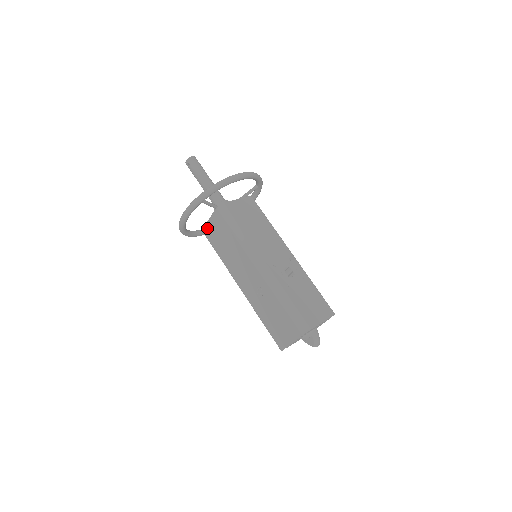
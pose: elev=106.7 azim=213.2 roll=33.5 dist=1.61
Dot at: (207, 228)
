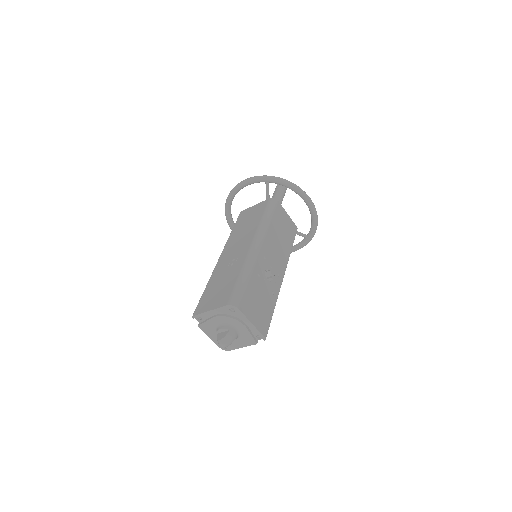
Dot at: (247, 210)
